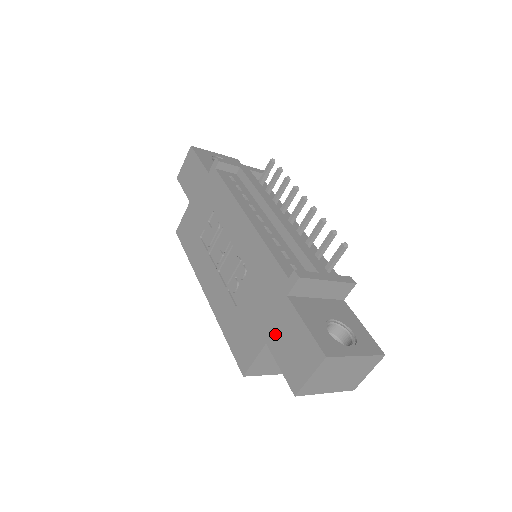
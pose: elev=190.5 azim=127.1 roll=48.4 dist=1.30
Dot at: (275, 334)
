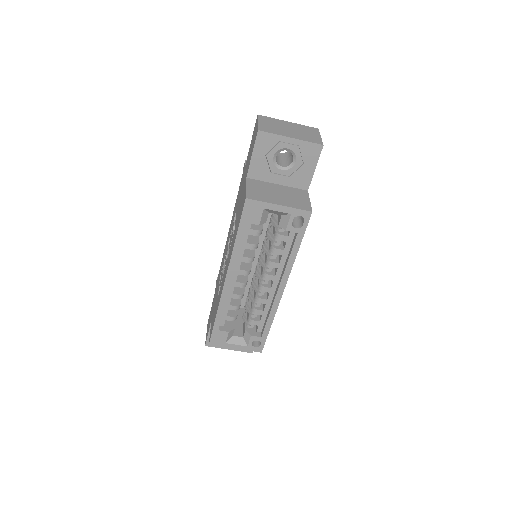
Dot at: occluded
